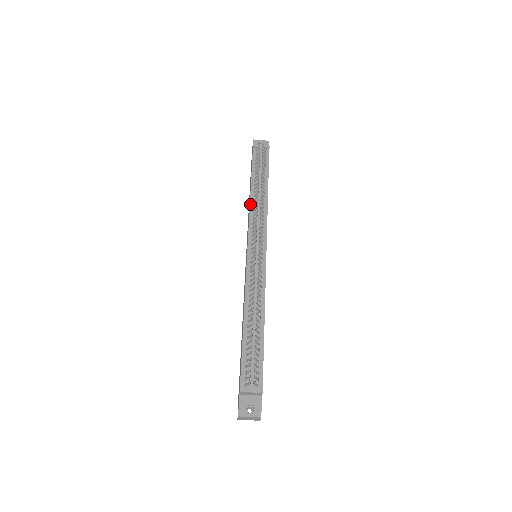
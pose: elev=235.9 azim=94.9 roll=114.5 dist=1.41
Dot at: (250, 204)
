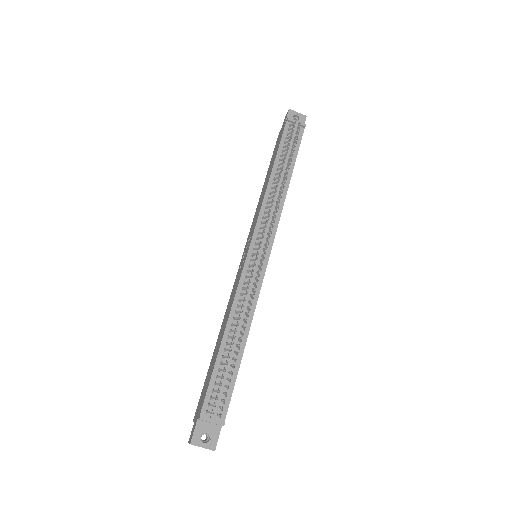
Dot at: (266, 192)
